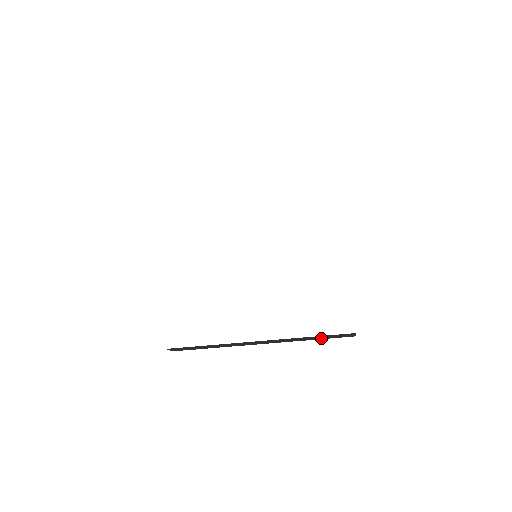
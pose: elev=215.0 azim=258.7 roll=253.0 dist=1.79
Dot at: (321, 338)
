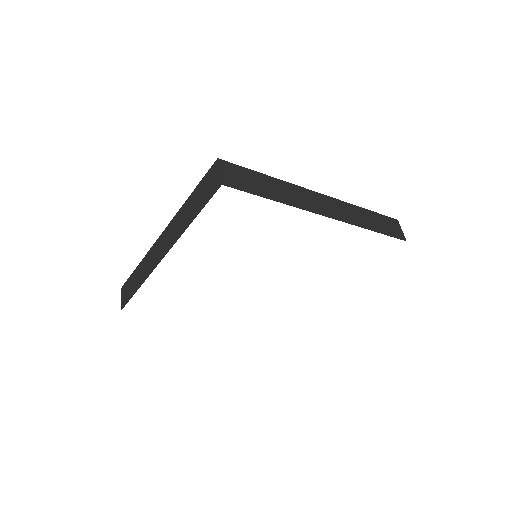
Dot at: occluded
